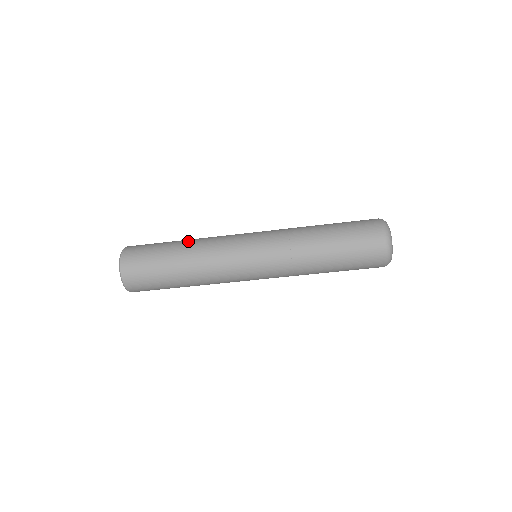
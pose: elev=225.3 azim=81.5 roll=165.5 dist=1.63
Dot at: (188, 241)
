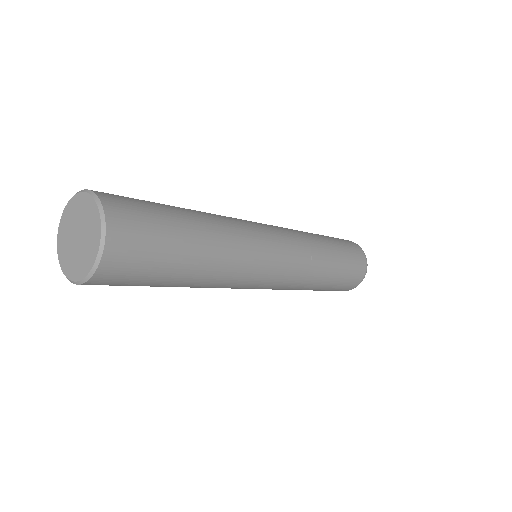
Dot at: (213, 250)
